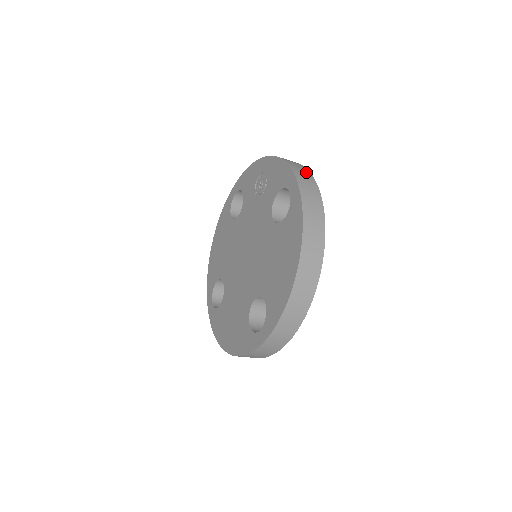
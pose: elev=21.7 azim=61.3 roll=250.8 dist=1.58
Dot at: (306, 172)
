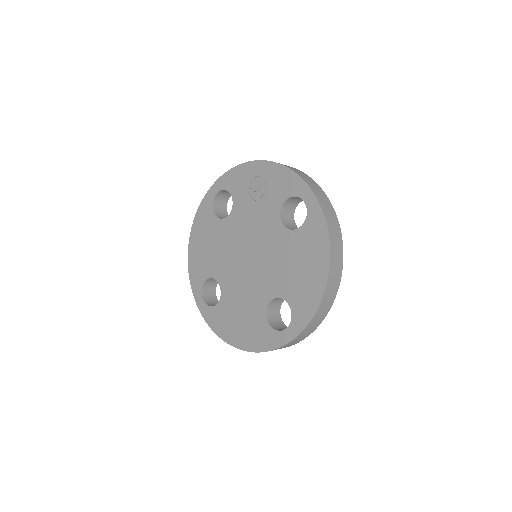
Dot at: (311, 180)
